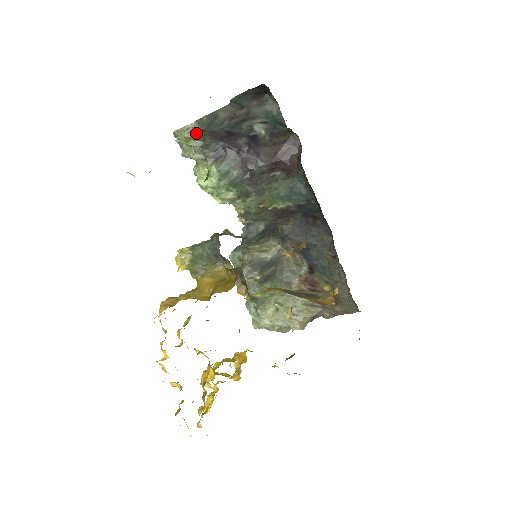
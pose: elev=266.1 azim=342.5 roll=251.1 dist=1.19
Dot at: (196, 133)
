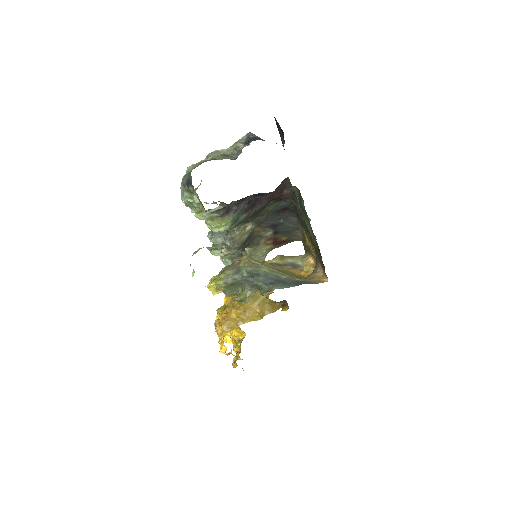
Dot at: occluded
